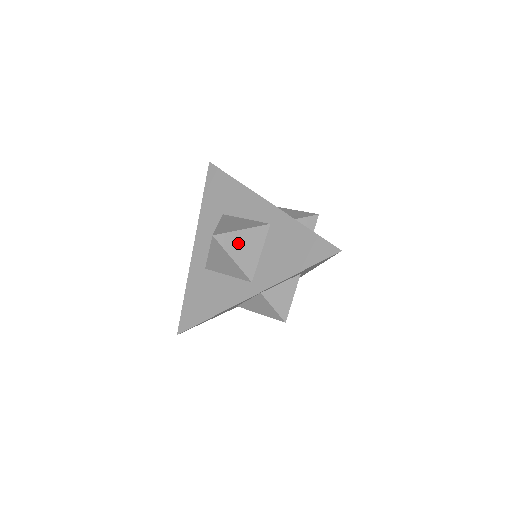
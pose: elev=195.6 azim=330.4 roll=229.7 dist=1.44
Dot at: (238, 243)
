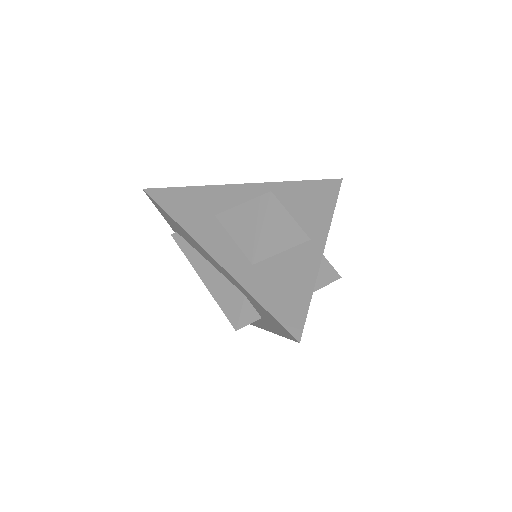
Dot at: occluded
